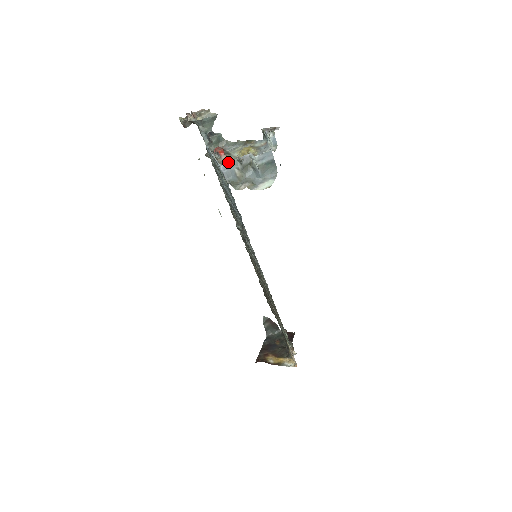
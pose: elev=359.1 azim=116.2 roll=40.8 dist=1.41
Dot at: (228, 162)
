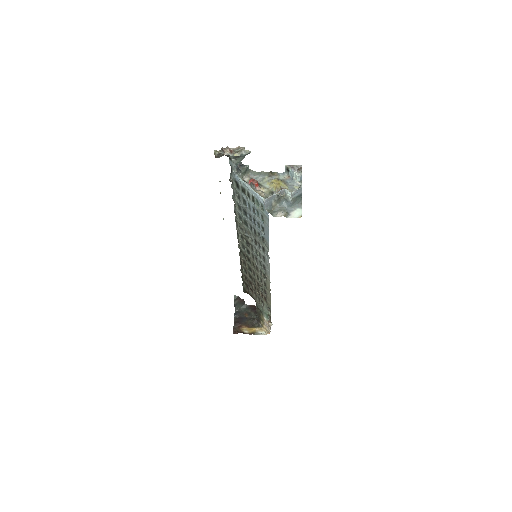
Dot at: (270, 196)
